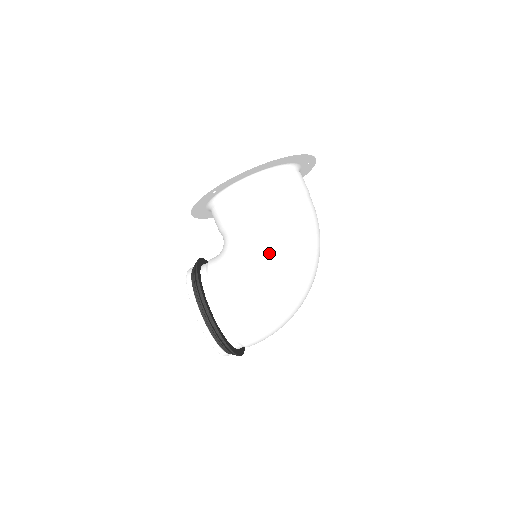
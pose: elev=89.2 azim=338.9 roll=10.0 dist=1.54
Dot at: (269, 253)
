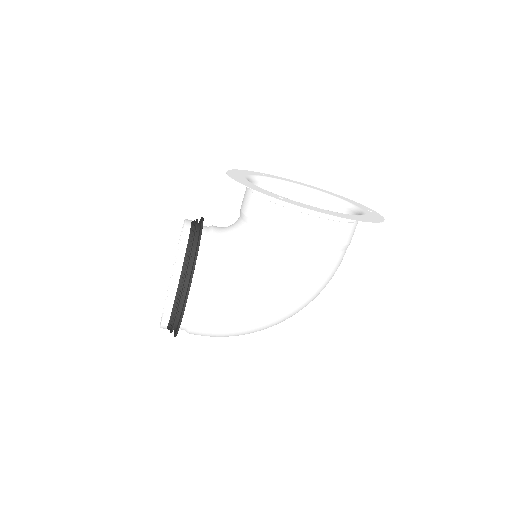
Dot at: (282, 290)
